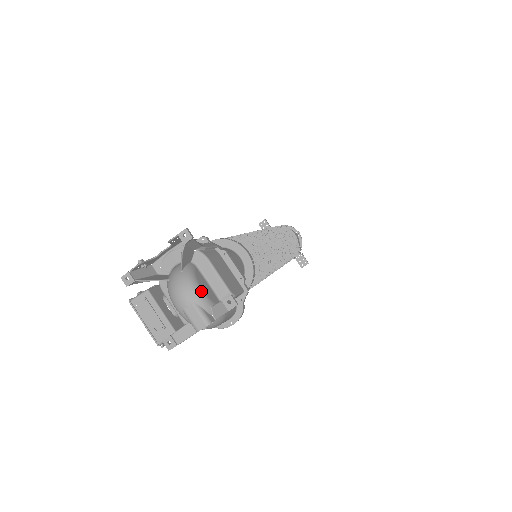
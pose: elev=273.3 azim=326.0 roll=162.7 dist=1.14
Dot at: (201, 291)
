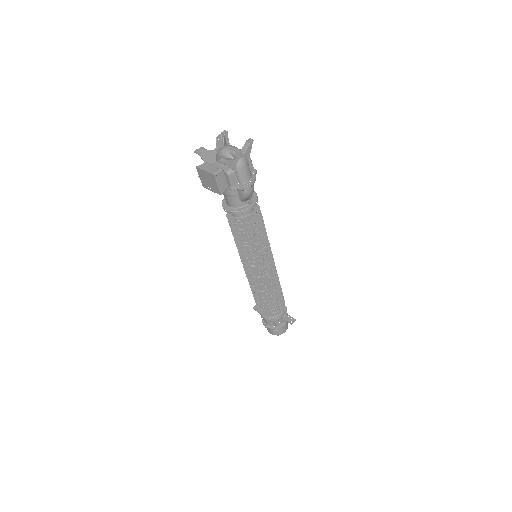
Dot at: occluded
